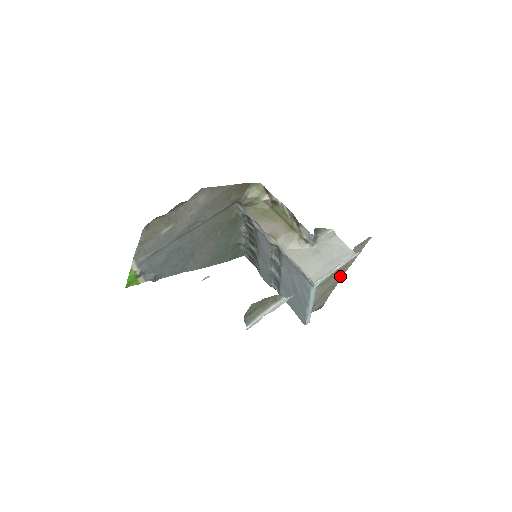
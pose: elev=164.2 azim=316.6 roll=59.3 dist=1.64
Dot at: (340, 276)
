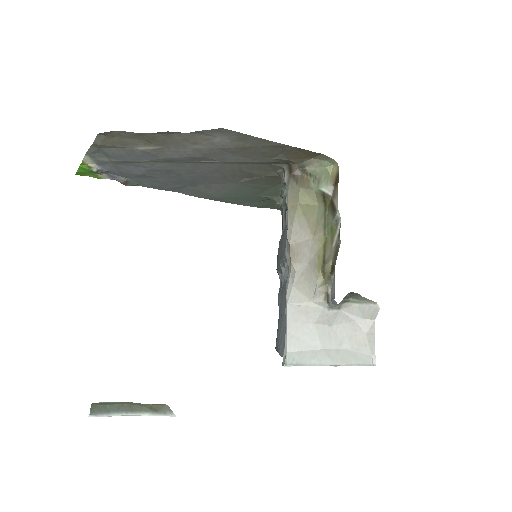
Dot at: occluded
